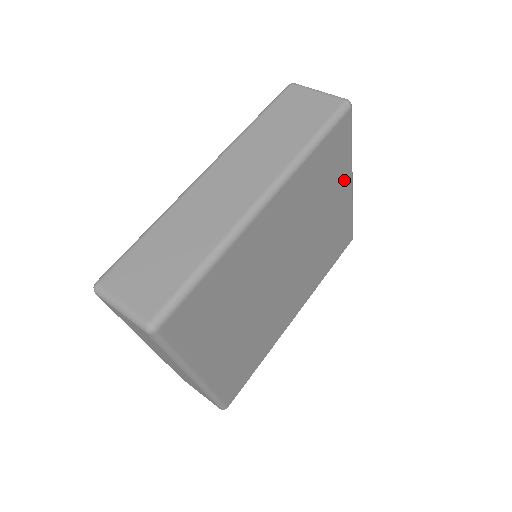
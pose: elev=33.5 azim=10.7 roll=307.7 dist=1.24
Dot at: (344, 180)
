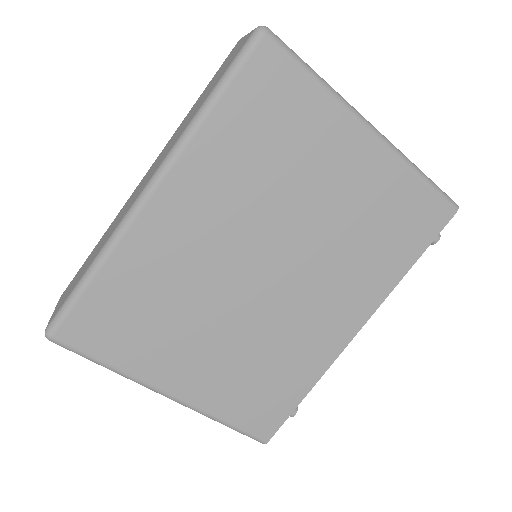
Dot at: (338, 131)
